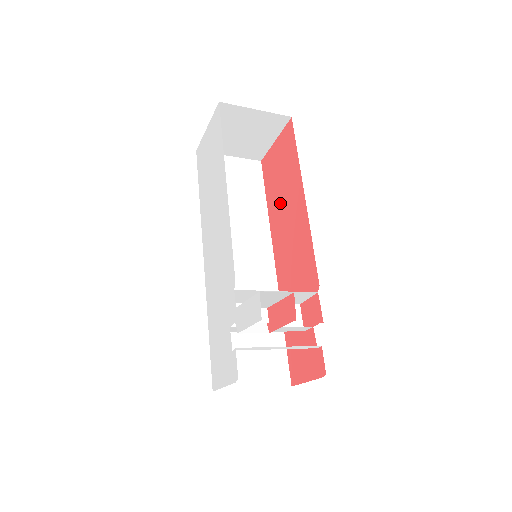
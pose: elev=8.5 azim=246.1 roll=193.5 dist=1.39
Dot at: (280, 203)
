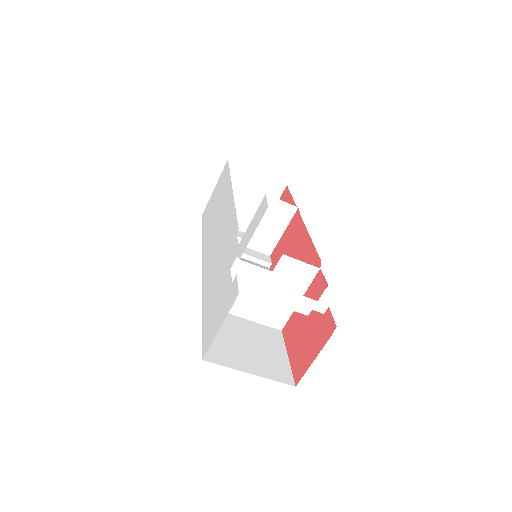
Dot at: occluded
